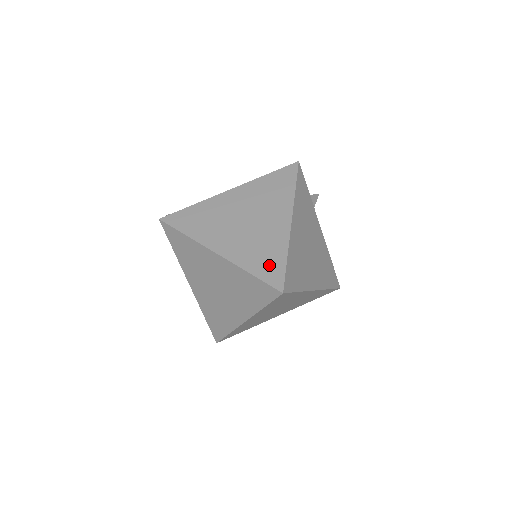
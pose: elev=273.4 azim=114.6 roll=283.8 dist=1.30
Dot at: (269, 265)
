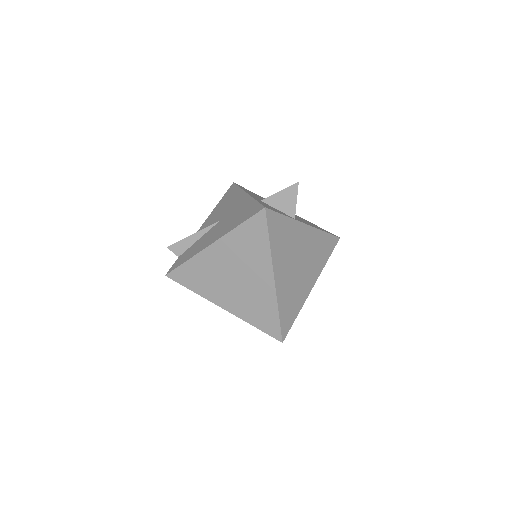
Dot at: (266, 320)
